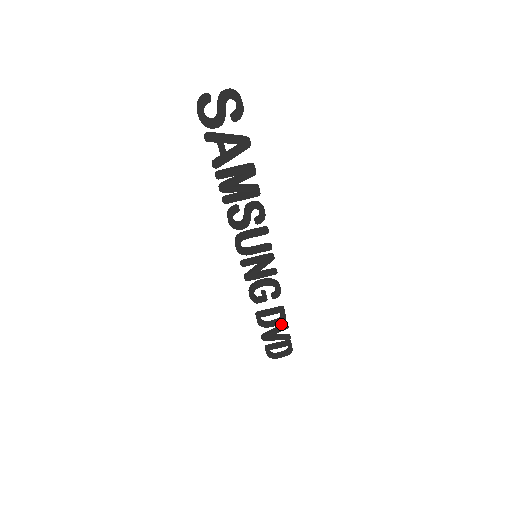
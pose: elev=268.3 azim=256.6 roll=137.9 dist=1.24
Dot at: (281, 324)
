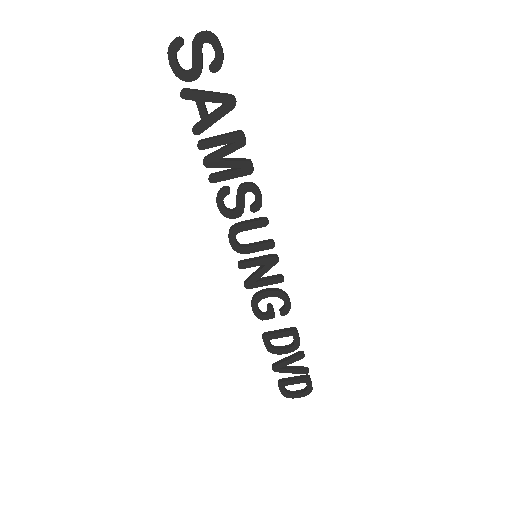
Dot at: (296, 352)
